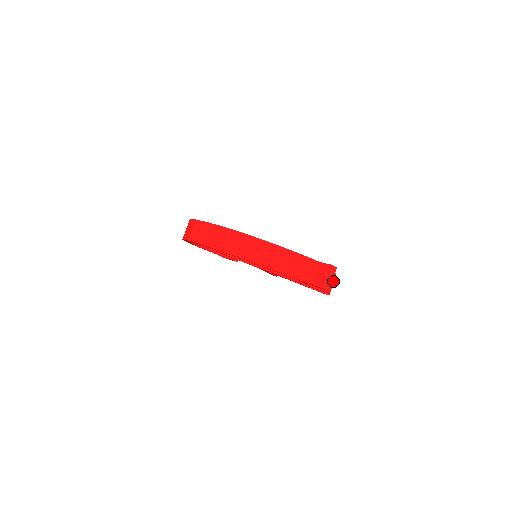
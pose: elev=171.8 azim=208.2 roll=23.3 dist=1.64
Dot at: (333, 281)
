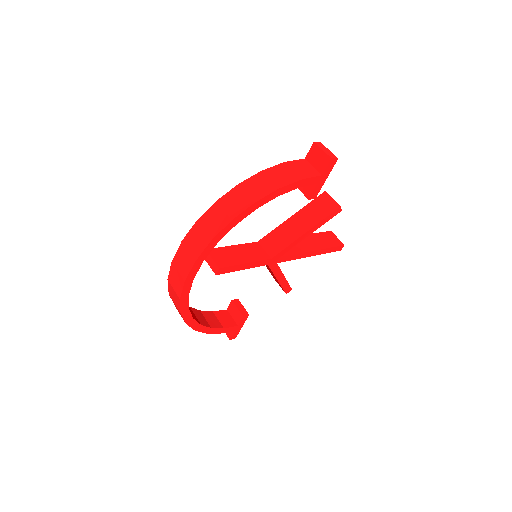
Dot at: (332, 234)
